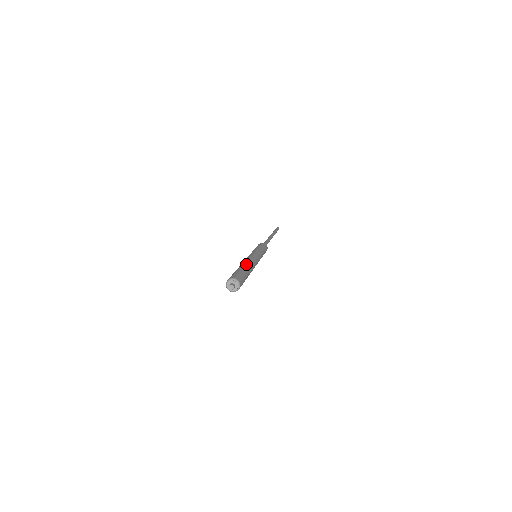
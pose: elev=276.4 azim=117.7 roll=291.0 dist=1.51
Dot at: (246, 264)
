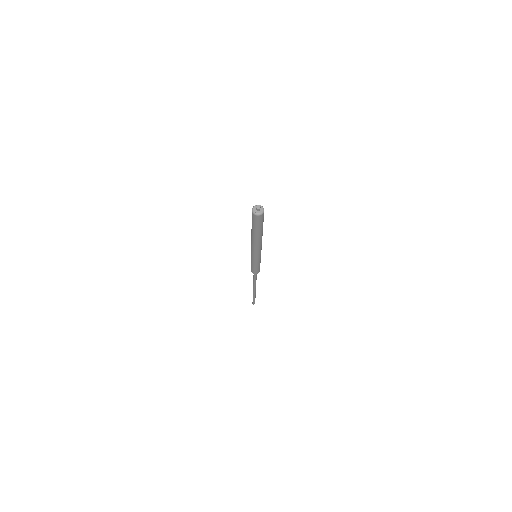
Dot at: occluded
